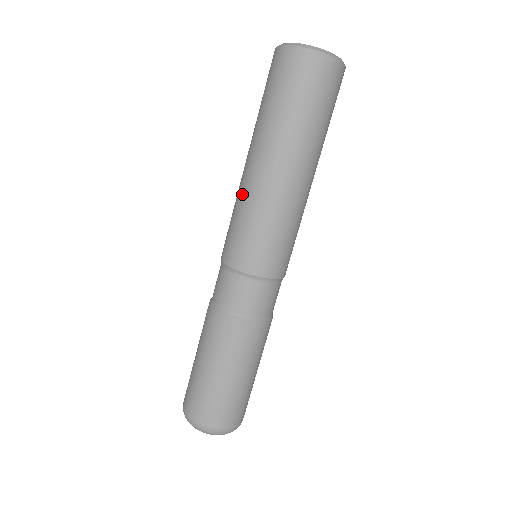
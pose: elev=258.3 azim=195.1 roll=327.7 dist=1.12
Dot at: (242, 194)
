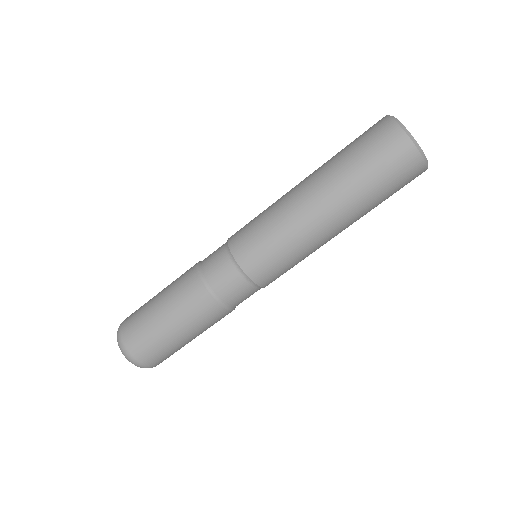
Dot at: (278, 199)
